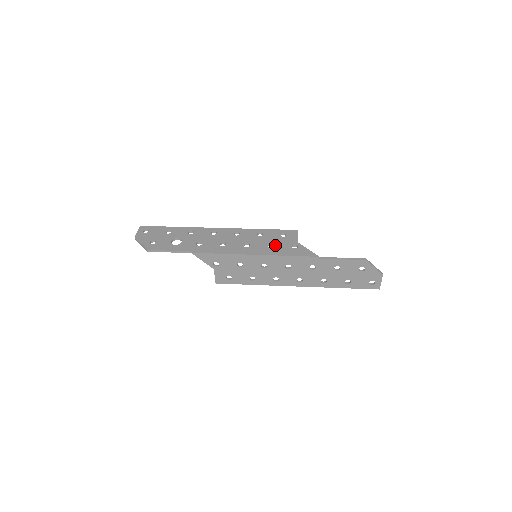
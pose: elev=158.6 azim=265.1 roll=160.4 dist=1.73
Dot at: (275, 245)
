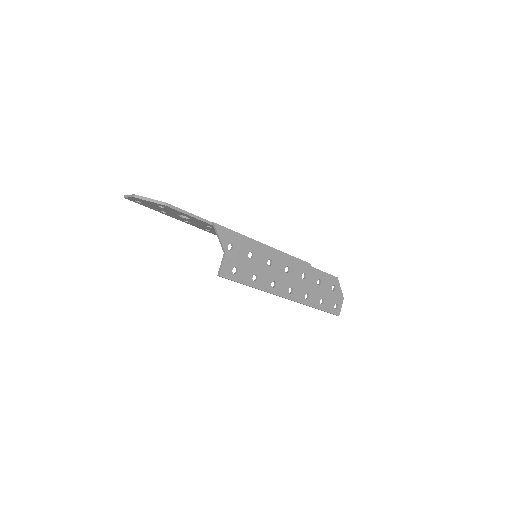
Dot at: occluded
